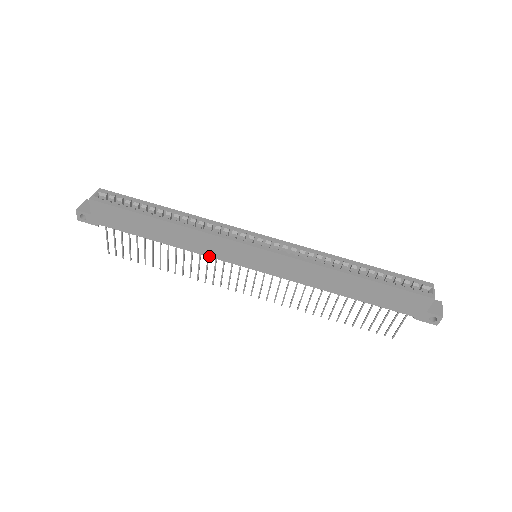
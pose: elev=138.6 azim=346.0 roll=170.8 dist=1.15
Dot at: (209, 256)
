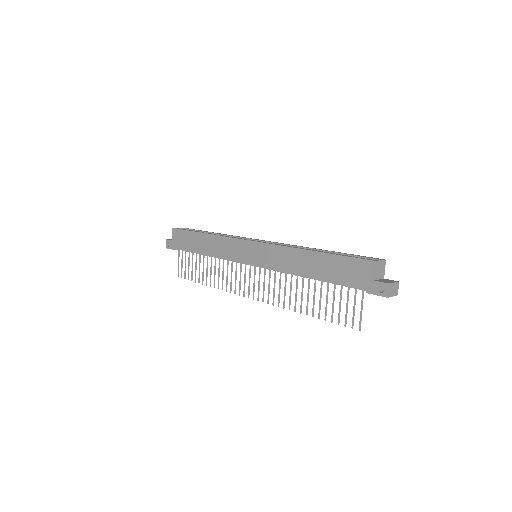
Dot at: (226, 259)
